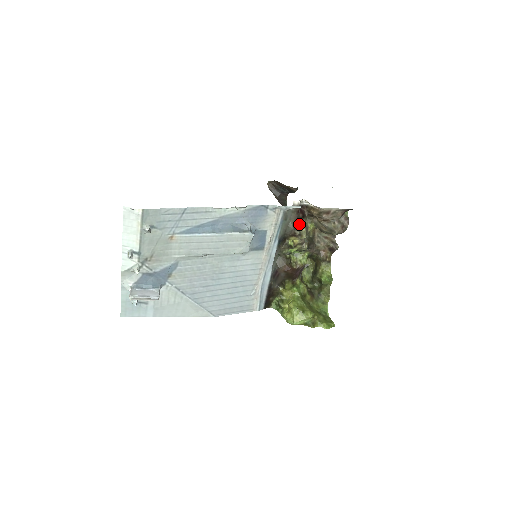
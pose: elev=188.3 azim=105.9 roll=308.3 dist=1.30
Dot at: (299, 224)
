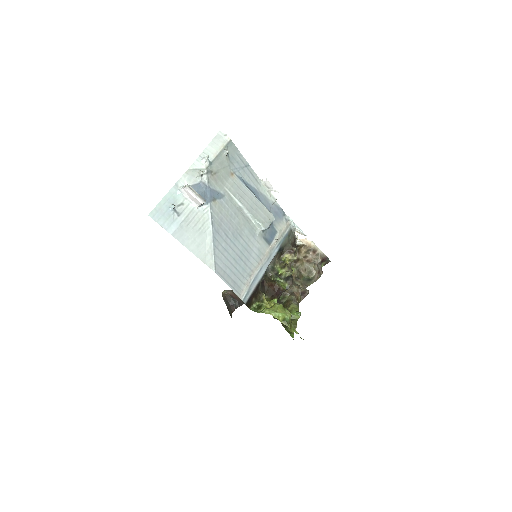
Dot at: occluded
